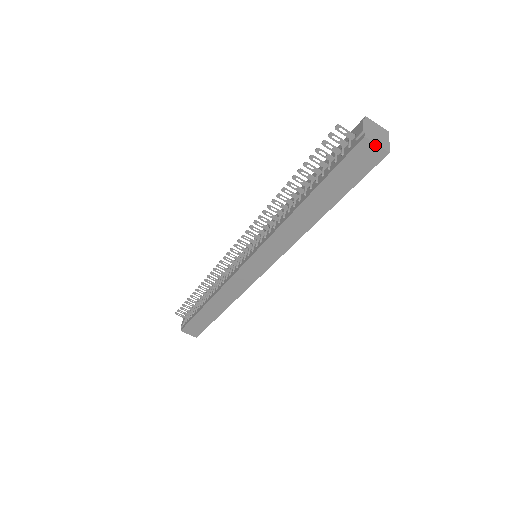
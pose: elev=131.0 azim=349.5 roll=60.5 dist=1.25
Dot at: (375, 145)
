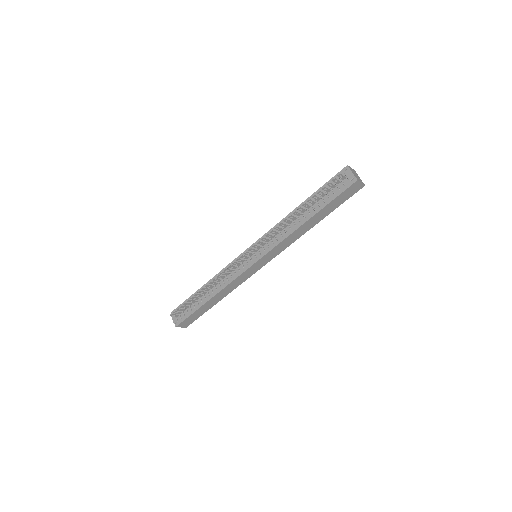
Dot at: (360, 183)
